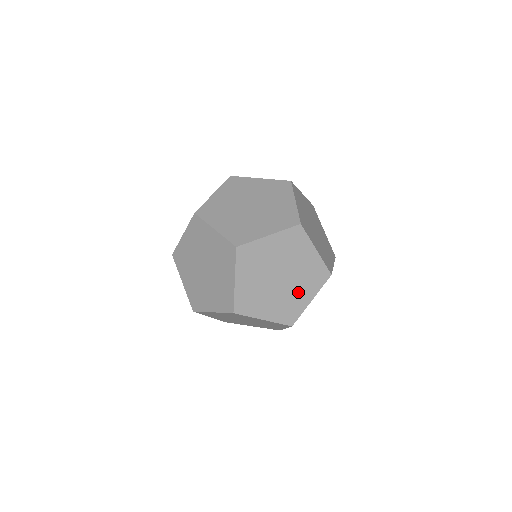
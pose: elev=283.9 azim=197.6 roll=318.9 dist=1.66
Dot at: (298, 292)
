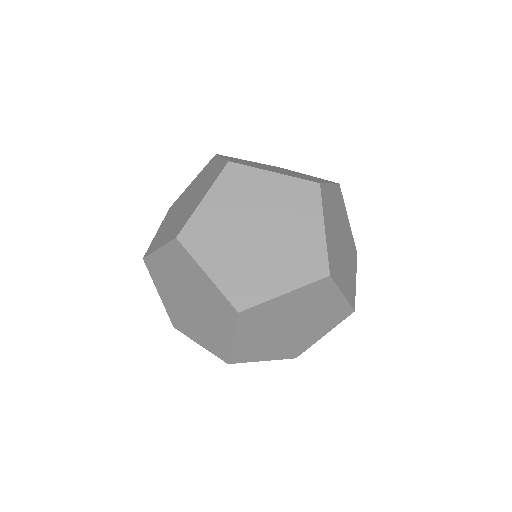
Dot at: (310, 332)
